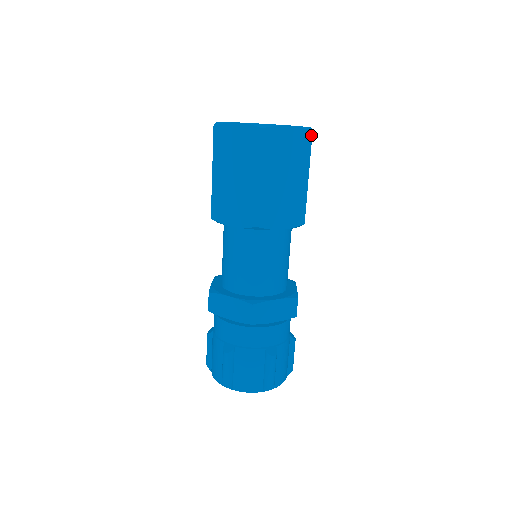
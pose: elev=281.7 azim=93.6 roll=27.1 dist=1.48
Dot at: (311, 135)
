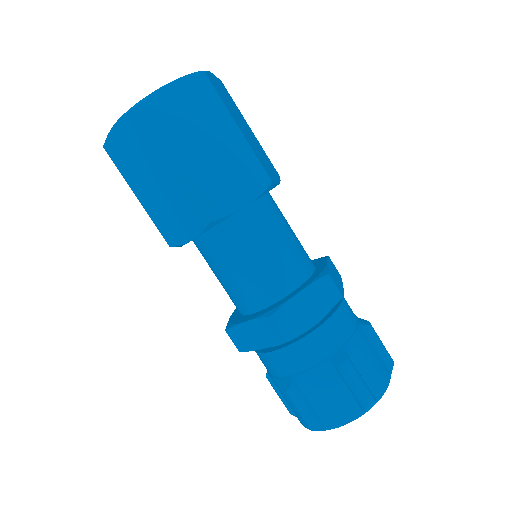
Dot at: (205, 76)
